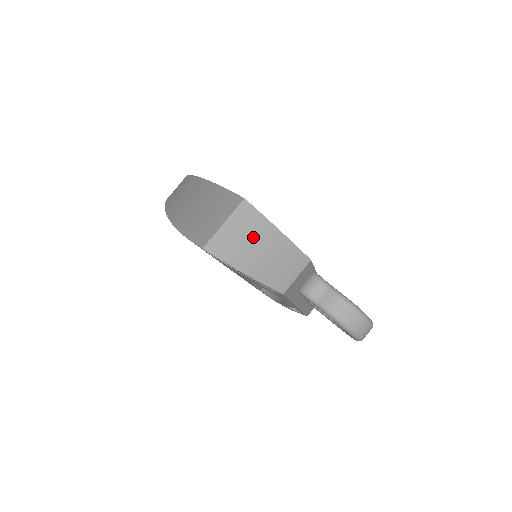
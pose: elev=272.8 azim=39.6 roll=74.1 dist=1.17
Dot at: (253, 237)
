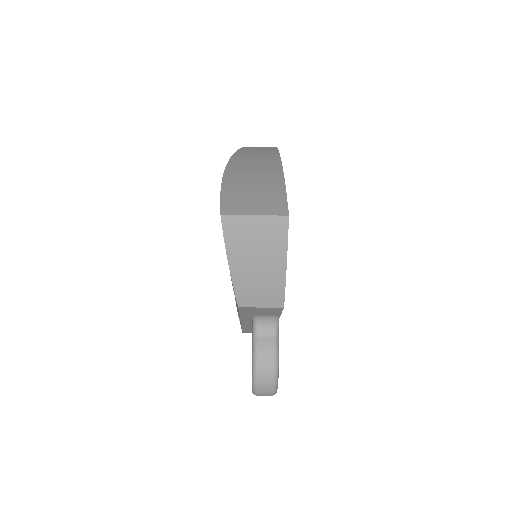
Dot at: (263, 247)
